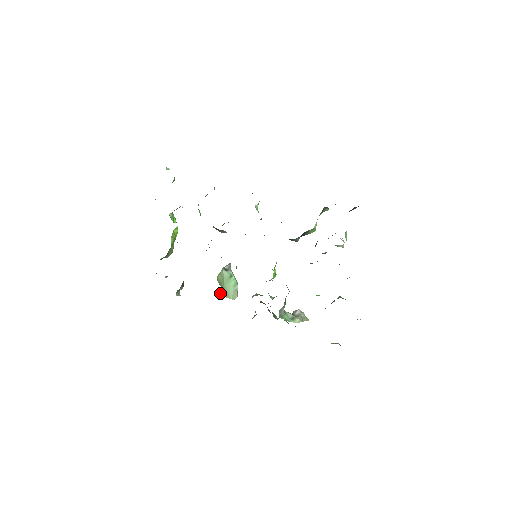
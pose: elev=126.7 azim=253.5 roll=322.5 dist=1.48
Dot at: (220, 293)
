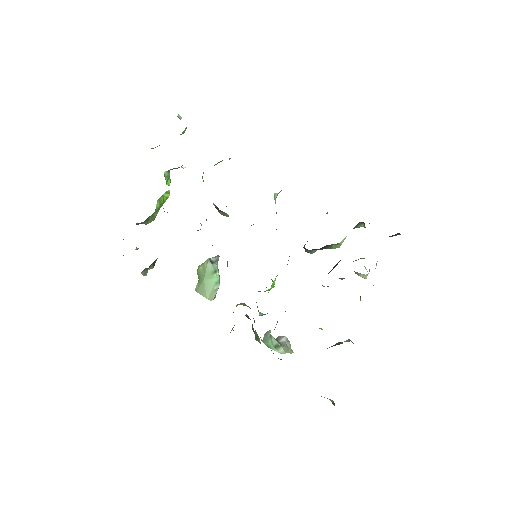
Dot at: (196, 287)
